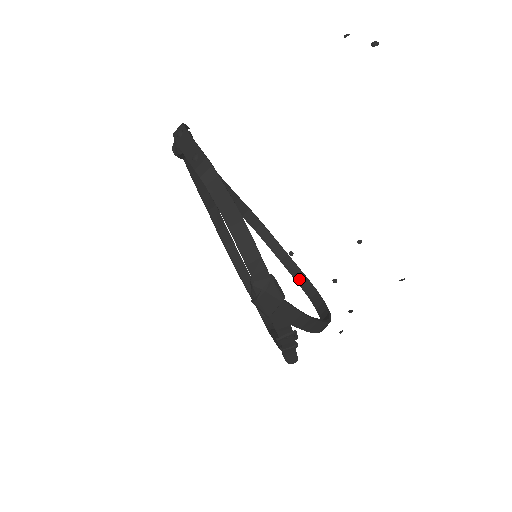
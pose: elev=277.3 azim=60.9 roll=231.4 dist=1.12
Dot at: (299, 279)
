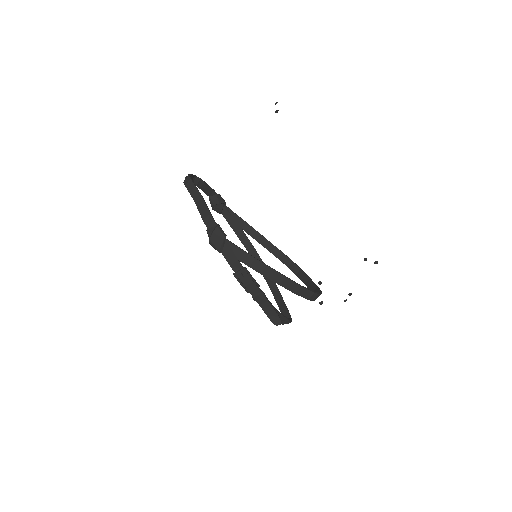
Dot at: (313, 290)
